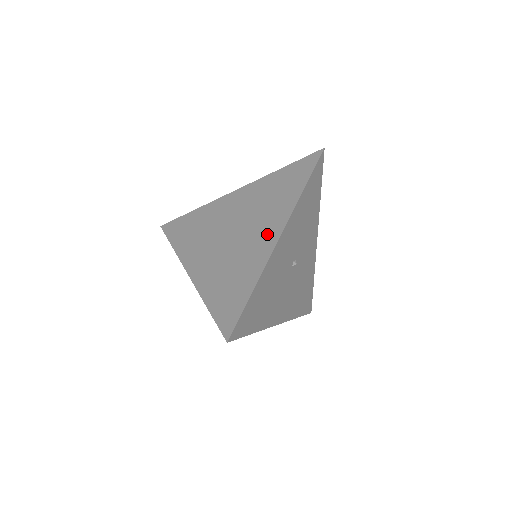
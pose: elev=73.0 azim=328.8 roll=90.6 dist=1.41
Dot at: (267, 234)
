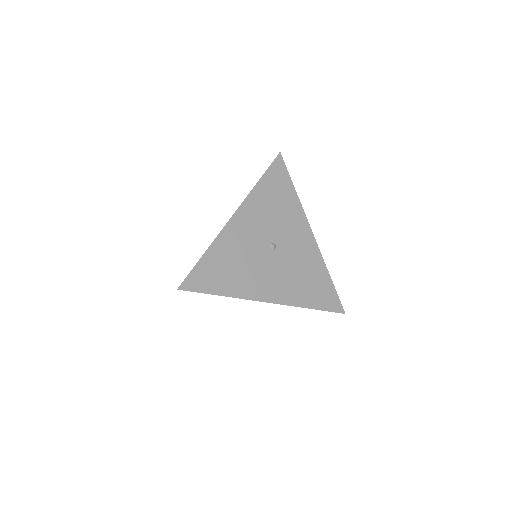
Dot at: occluded
